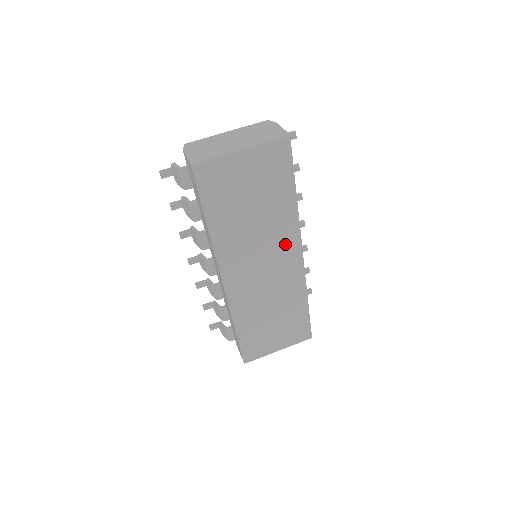
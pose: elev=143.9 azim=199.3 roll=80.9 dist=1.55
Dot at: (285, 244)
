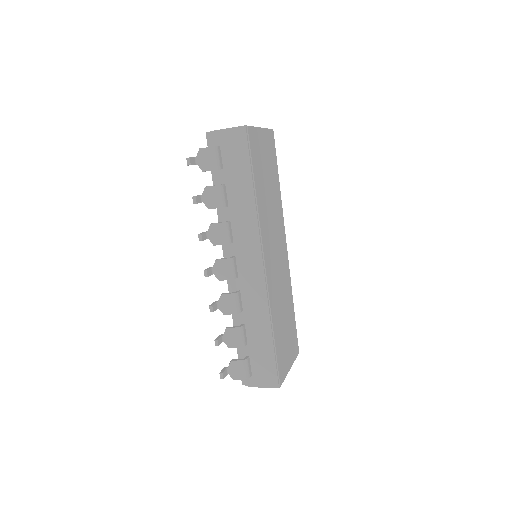
Dot at: (281, 231)
